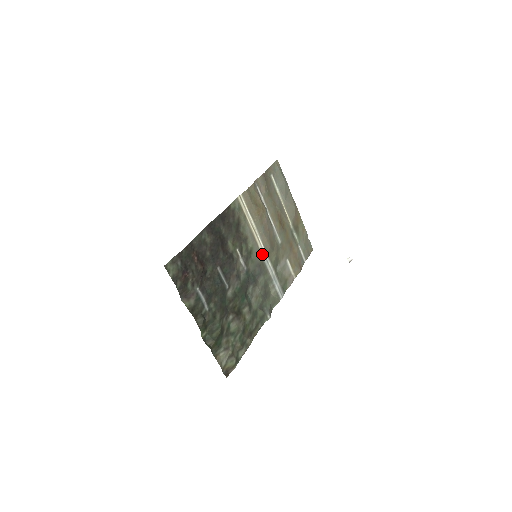
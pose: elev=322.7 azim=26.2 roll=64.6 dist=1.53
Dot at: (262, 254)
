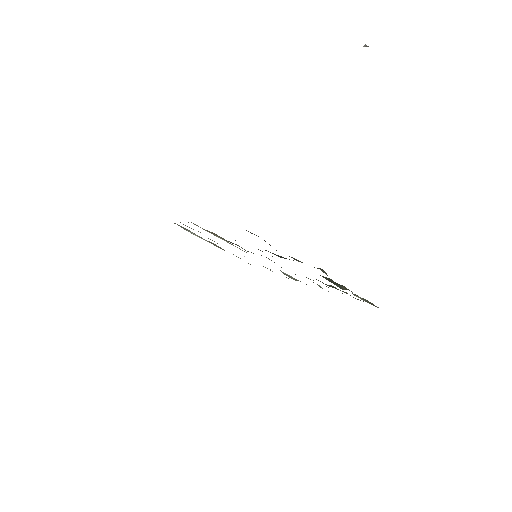
Dot at: occluded
